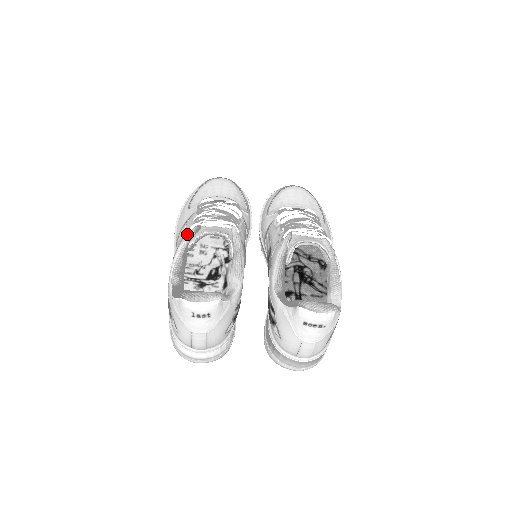
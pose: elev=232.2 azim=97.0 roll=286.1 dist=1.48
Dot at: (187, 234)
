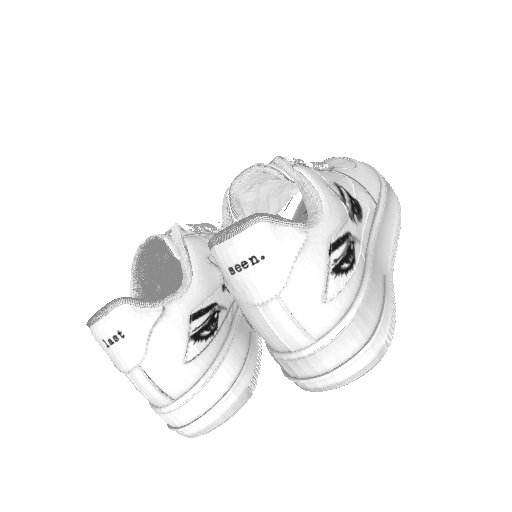
Dot at: occluded
